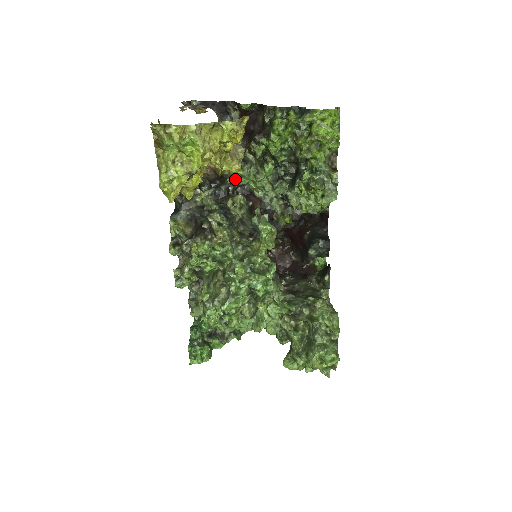
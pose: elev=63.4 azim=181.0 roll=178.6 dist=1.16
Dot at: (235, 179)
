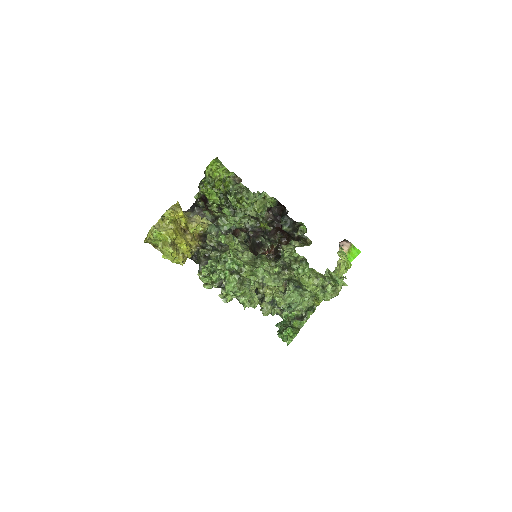
Dot at: (218, 230)
